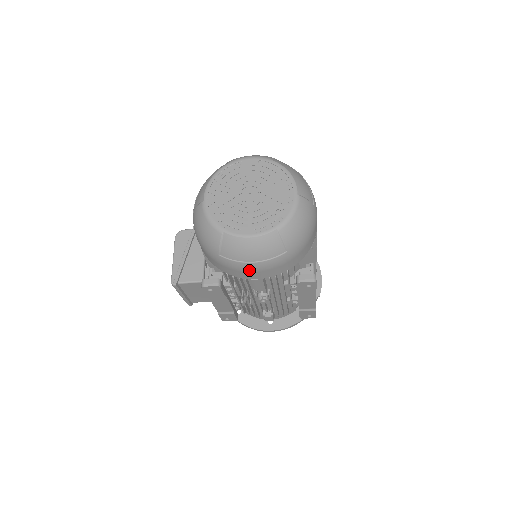
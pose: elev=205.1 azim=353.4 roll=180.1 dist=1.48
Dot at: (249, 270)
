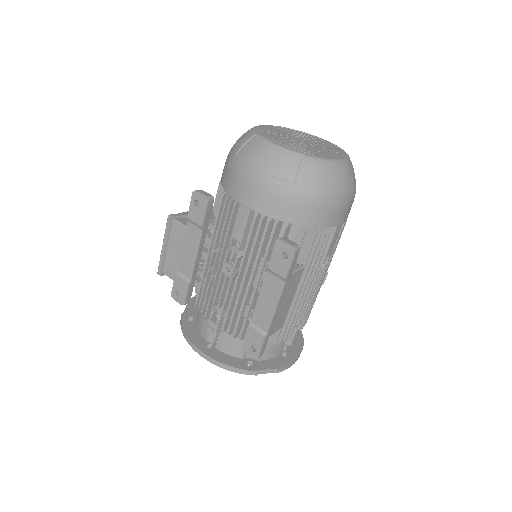
Dot at: (248, 181)
